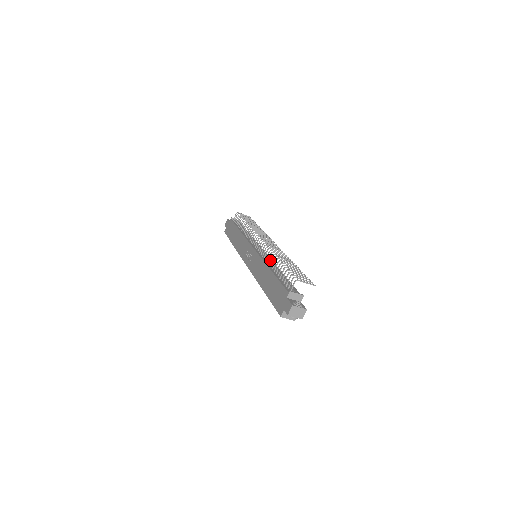
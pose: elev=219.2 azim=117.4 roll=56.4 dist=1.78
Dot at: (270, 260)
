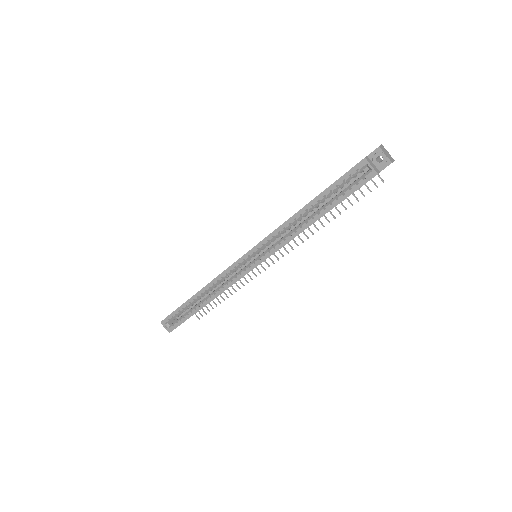
Dot at: occluded
